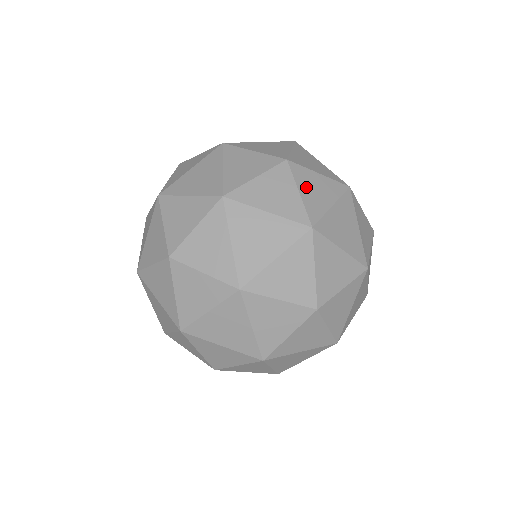
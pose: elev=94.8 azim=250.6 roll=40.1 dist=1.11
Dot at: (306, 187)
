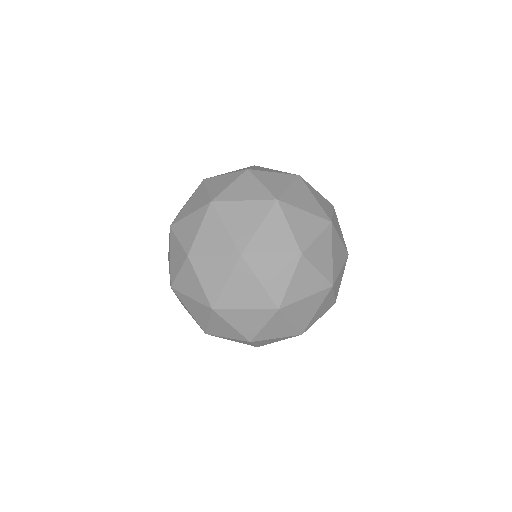
Dot at: (261, 343)
